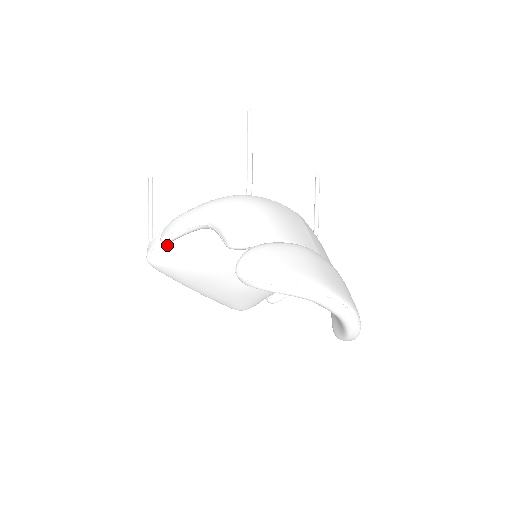
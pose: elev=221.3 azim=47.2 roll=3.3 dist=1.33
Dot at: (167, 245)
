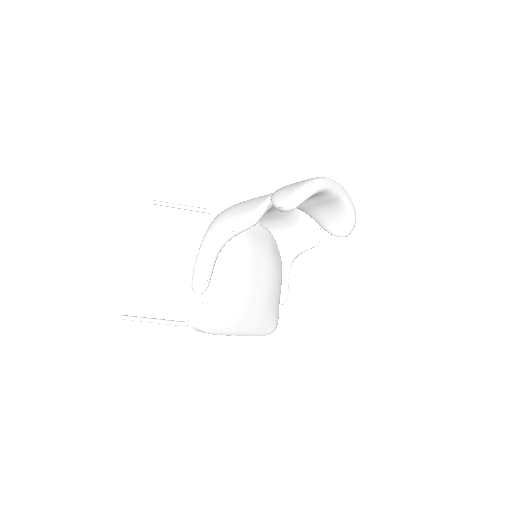
Dot at: (207, 295)
